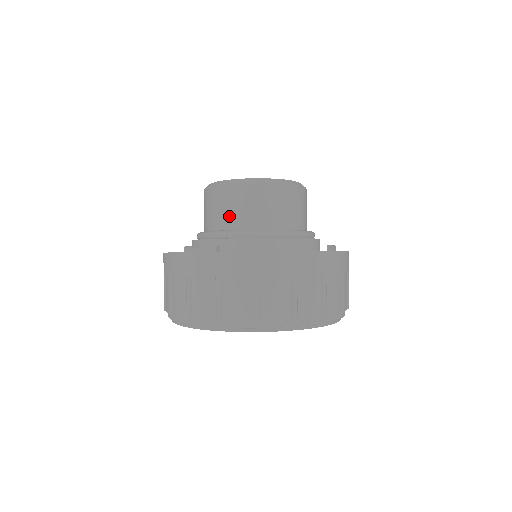
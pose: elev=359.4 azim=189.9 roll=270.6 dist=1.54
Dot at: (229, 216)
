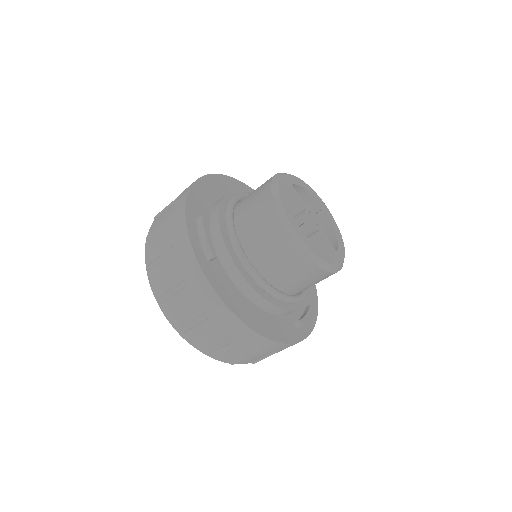
Dot at: (254, 237)
